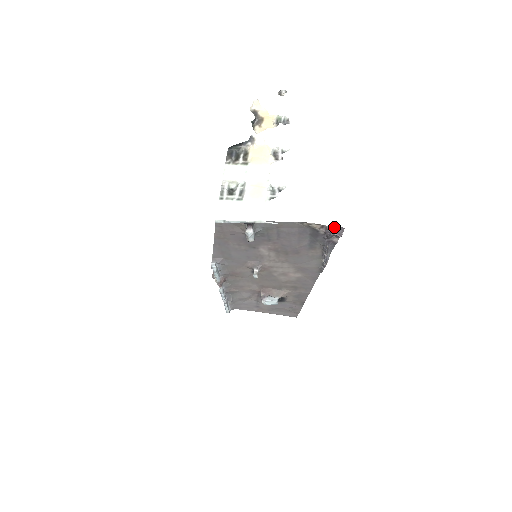
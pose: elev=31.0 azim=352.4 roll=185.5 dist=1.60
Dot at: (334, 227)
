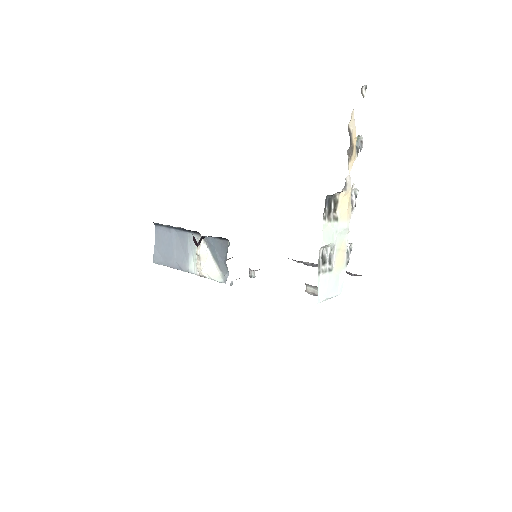
Dot at: occluded
